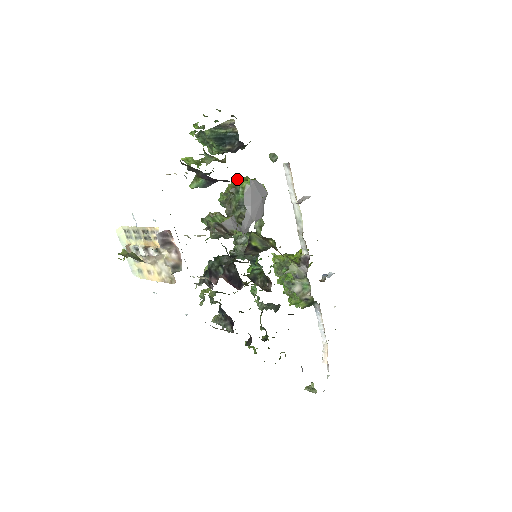
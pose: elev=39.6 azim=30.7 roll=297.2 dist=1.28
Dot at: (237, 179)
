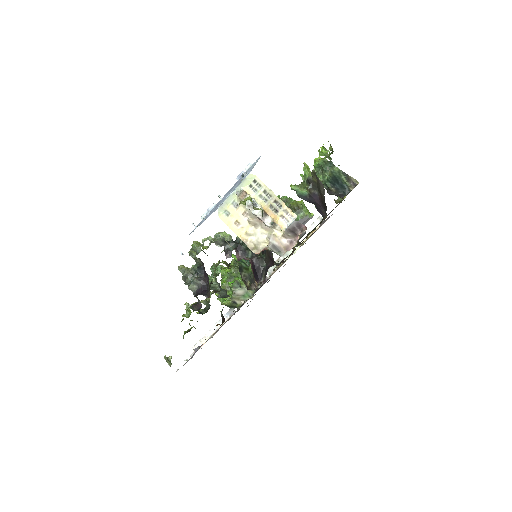
Dot at: occluded
